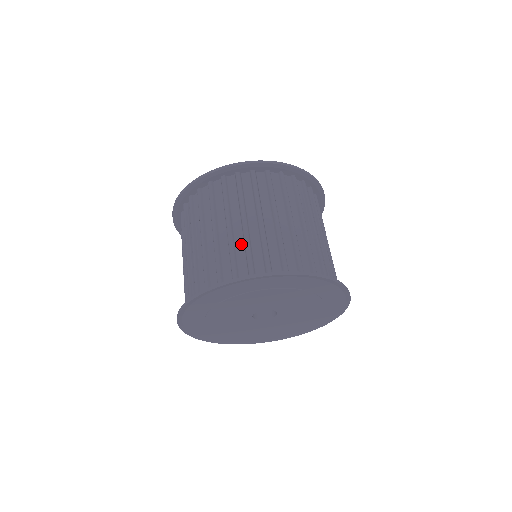
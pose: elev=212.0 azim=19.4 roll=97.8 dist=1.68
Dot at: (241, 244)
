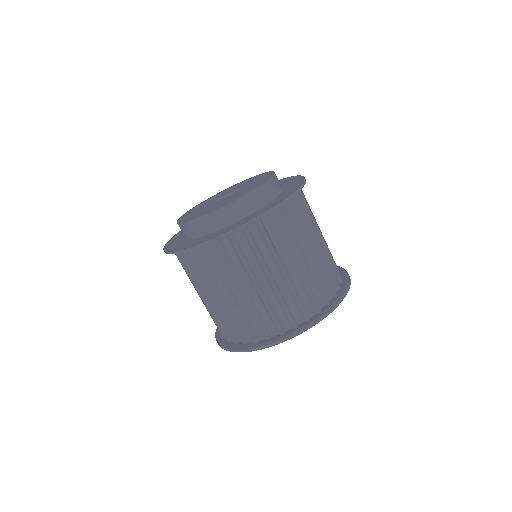
Dot at: (309, 277)
